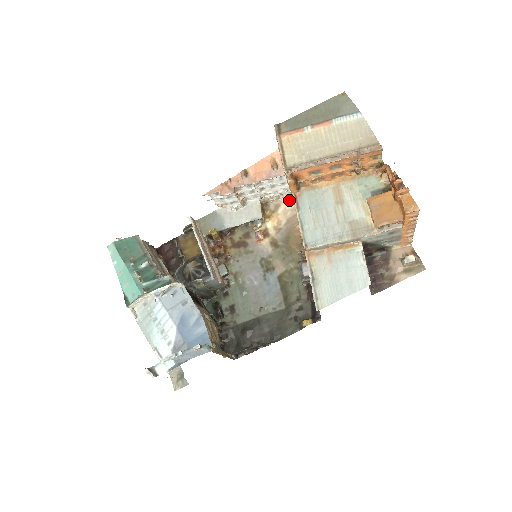
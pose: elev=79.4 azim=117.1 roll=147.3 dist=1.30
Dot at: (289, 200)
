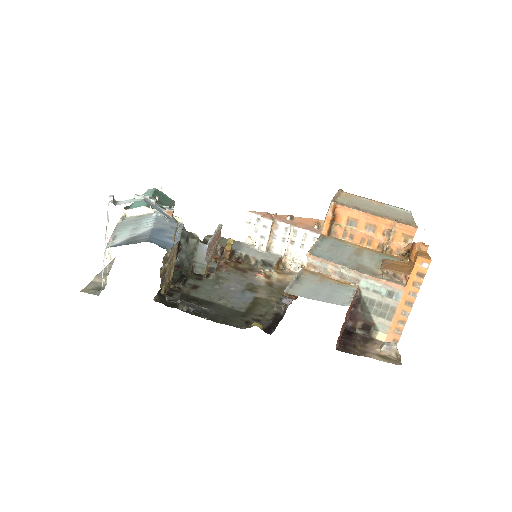
Dot at: occluded
